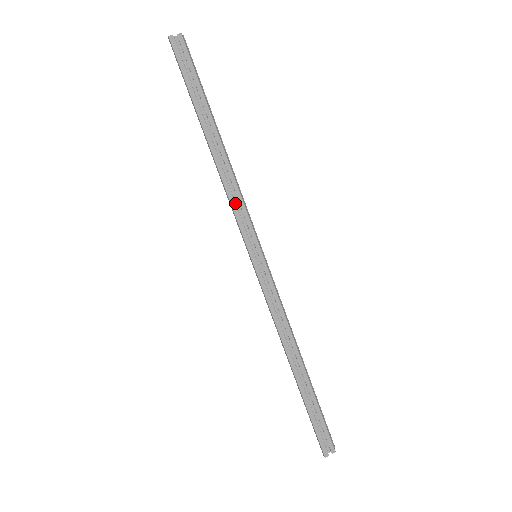
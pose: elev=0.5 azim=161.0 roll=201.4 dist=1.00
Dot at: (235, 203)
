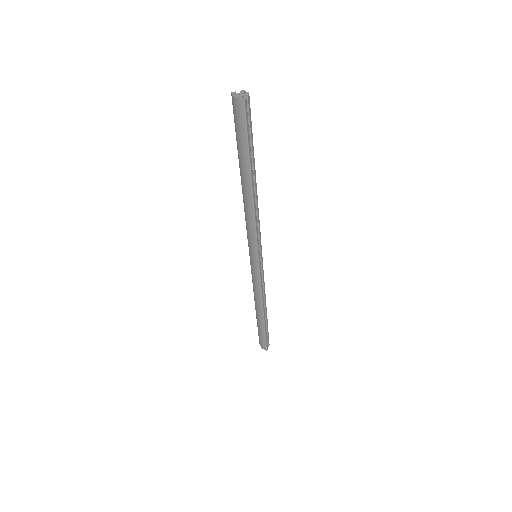
Dot at: (257, 227)
